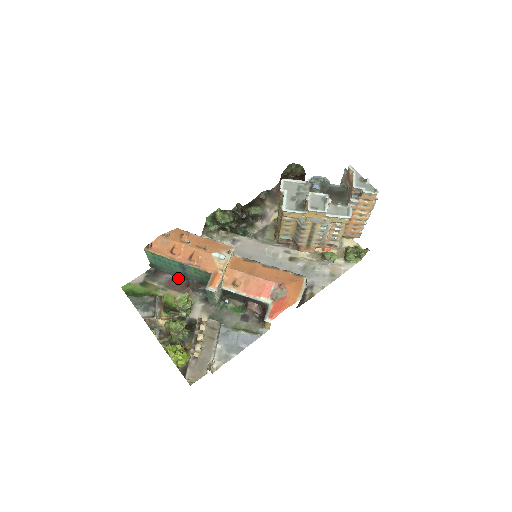
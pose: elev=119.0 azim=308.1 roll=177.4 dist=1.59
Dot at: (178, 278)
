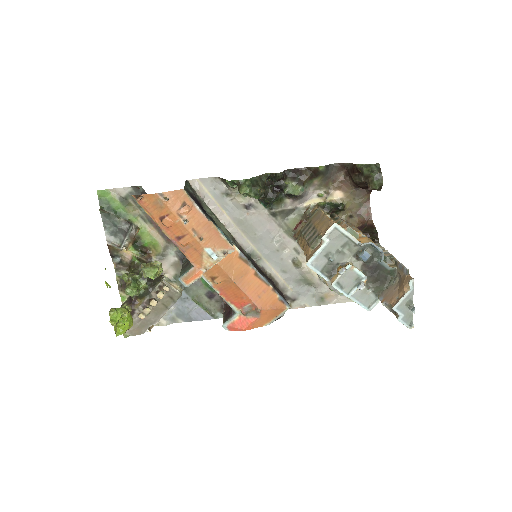
Dot at: occluded
